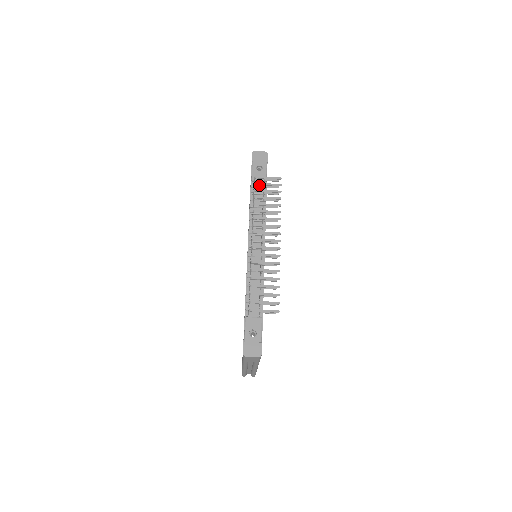
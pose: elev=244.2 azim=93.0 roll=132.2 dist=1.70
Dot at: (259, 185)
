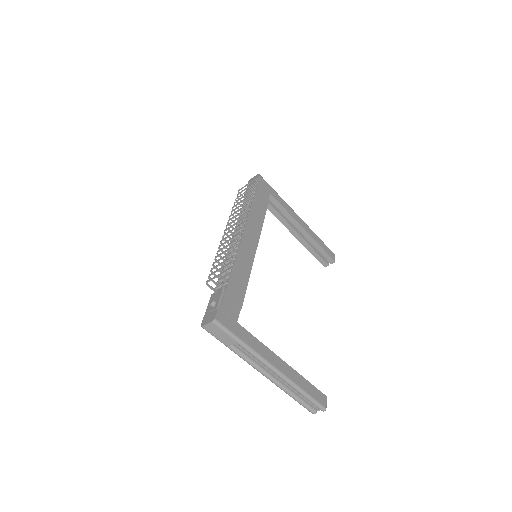
Dot at: occluded
